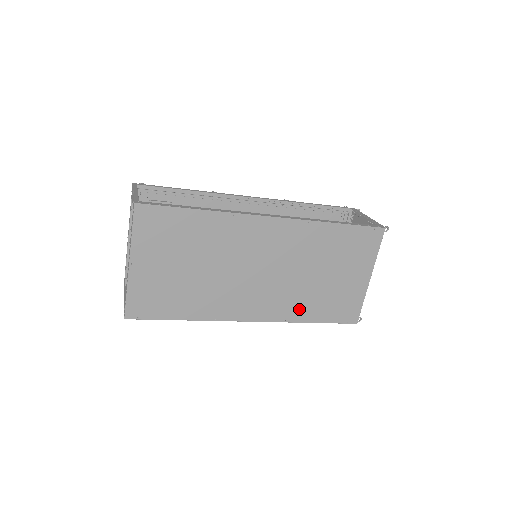
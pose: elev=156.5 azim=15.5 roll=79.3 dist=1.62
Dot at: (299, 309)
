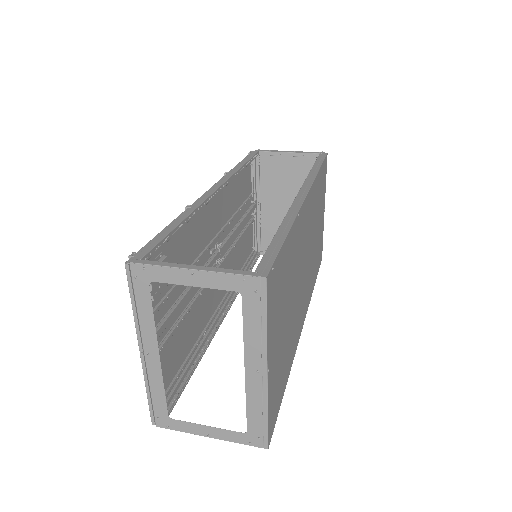
Dot at: (312, 279)
